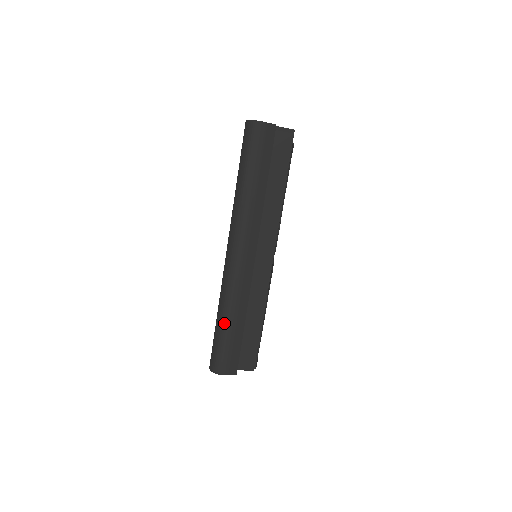
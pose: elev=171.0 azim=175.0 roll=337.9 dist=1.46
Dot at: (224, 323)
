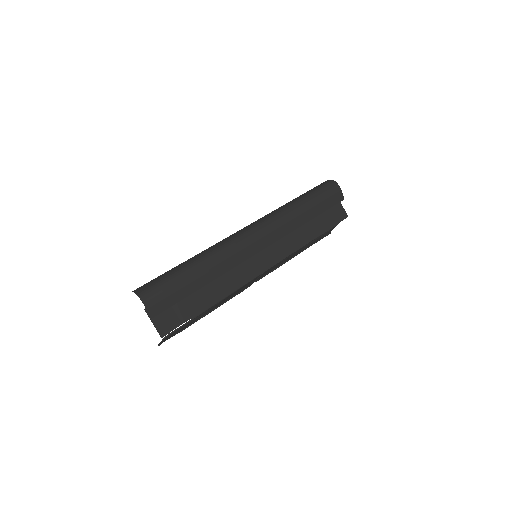
Dot at: (192, 266)
